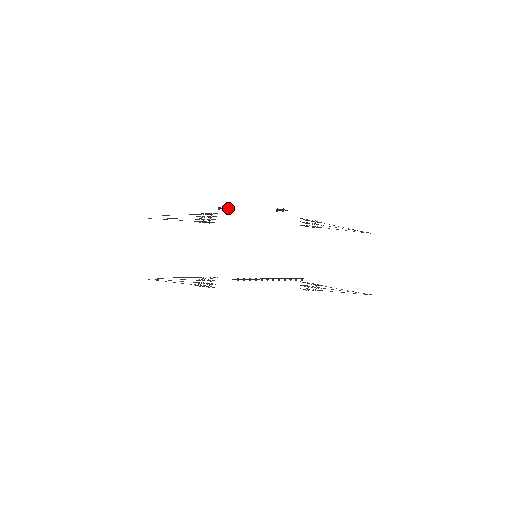
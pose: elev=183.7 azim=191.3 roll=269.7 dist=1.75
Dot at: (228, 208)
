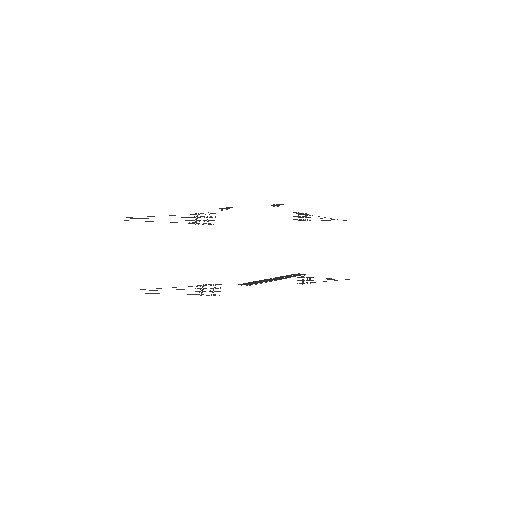
Dot at: occluded
